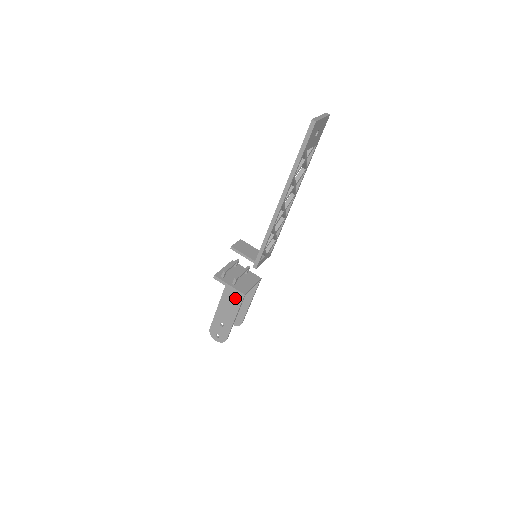
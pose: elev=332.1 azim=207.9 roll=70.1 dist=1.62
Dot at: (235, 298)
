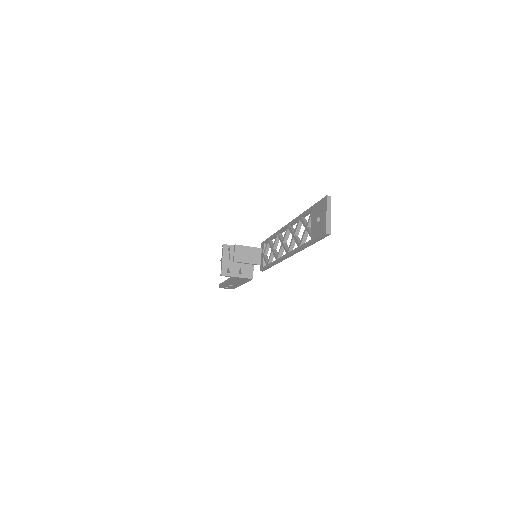
Dot at: (243, 280)
